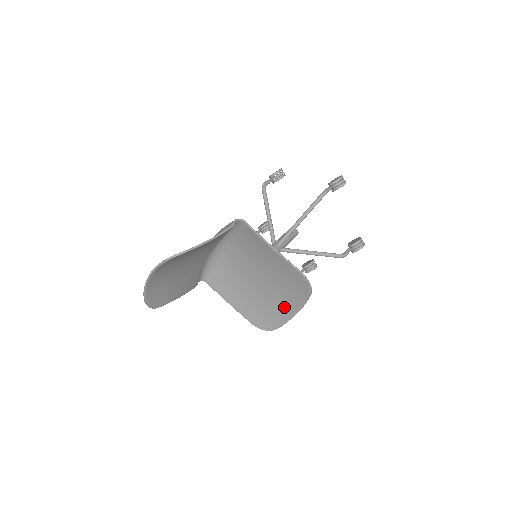
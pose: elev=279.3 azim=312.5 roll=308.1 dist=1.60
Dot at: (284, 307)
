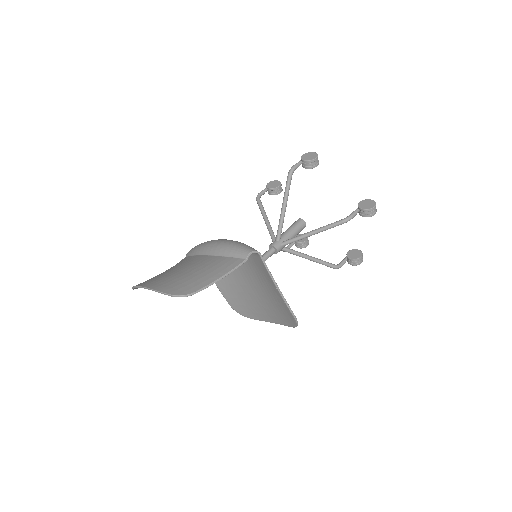
Dot at: (264, 313)
